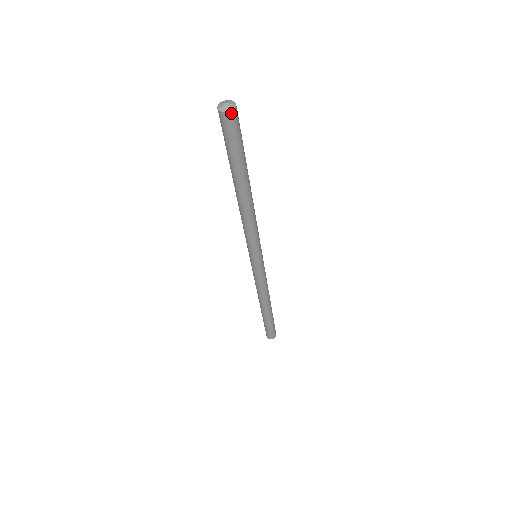
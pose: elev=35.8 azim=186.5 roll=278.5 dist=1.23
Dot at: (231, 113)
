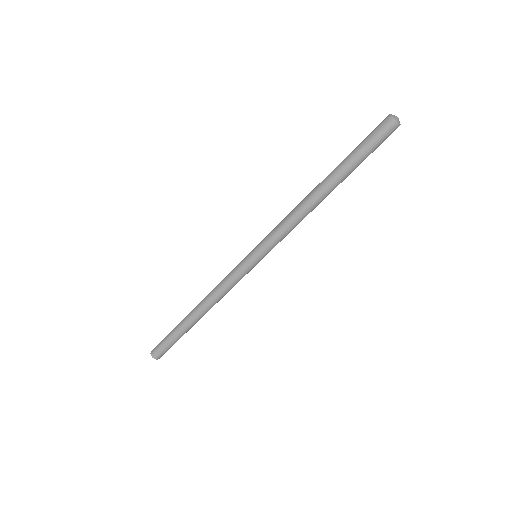
Dot at: (397, 125)
